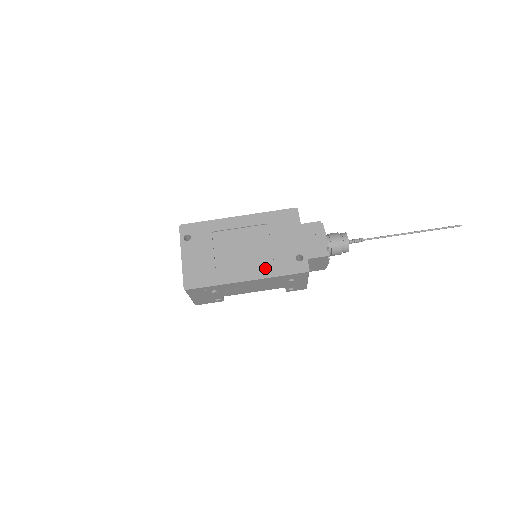
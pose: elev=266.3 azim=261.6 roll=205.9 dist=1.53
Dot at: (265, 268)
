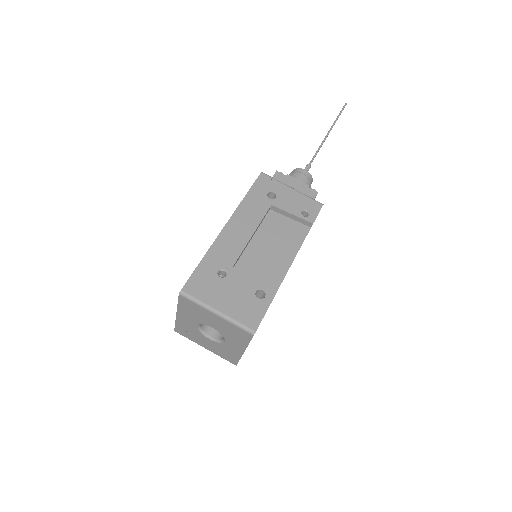
Dot at: occluded
